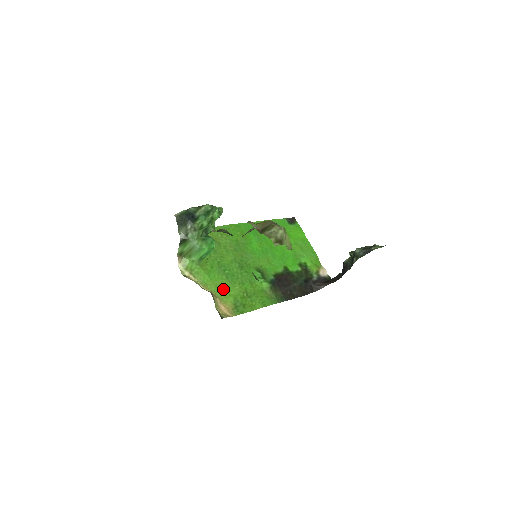
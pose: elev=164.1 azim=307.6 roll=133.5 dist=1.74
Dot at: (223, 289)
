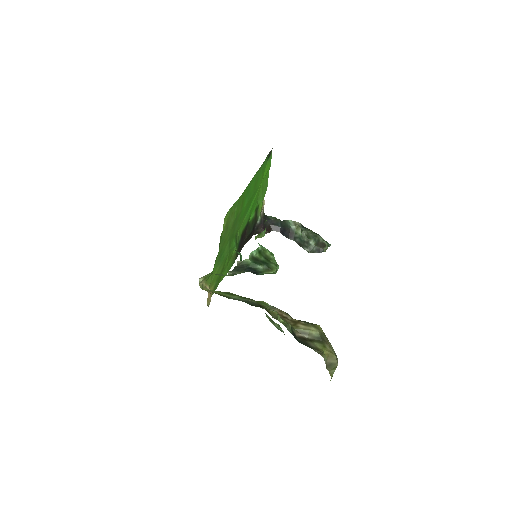
Dot at: (214, 277)
